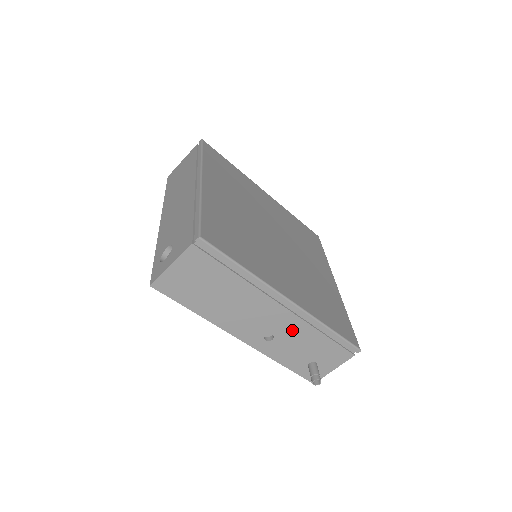
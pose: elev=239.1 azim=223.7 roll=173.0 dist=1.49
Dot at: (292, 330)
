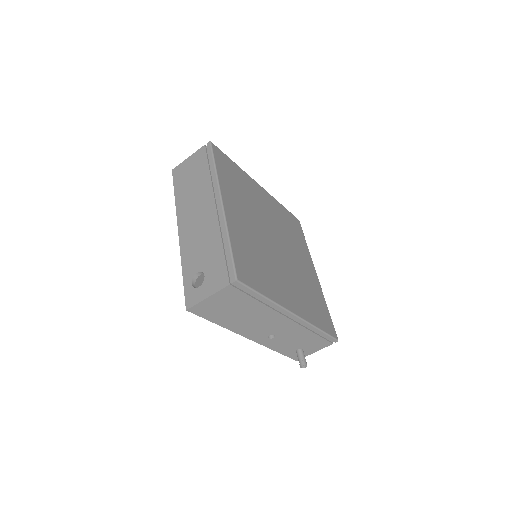
Dot at: (291, 332)
